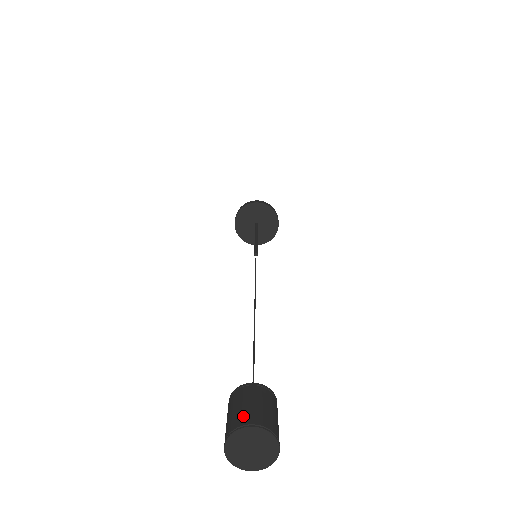
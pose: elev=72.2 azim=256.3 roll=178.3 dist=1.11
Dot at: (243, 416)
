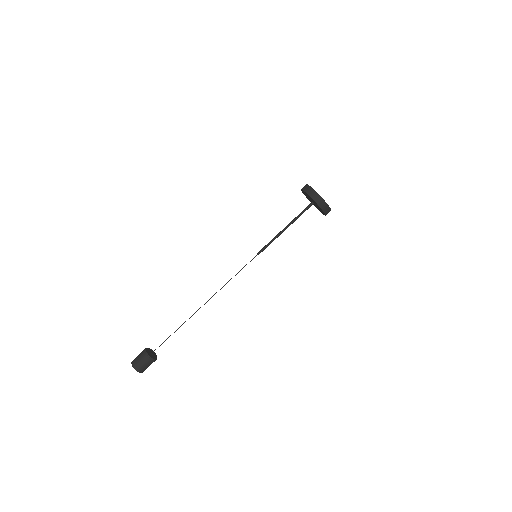
Dot at: (139, 367)
